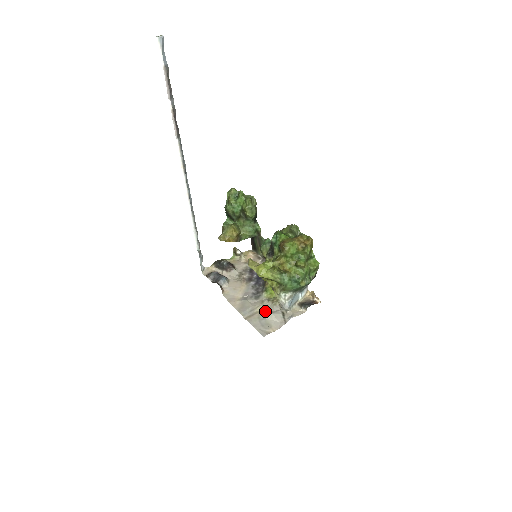
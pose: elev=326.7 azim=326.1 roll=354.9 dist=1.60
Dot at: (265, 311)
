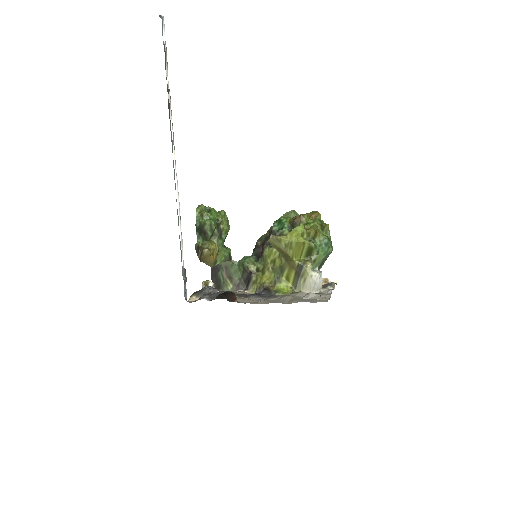
Dot at: (298, 297)
